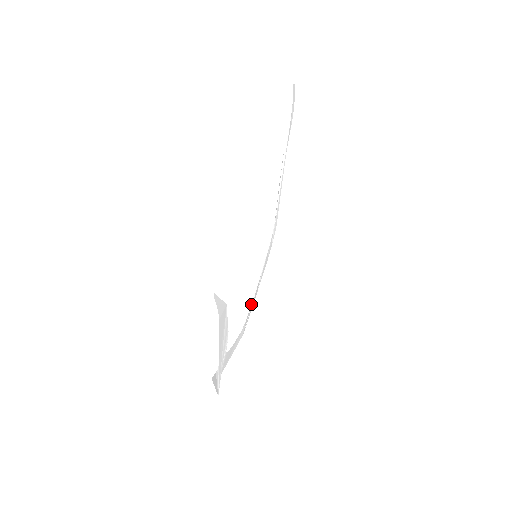
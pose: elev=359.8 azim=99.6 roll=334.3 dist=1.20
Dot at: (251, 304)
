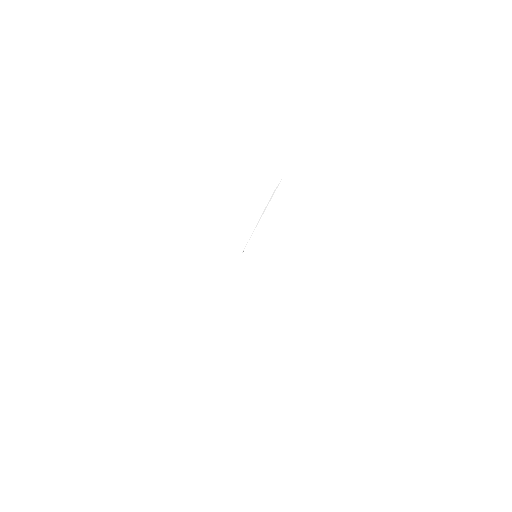
Dot at: occluded
